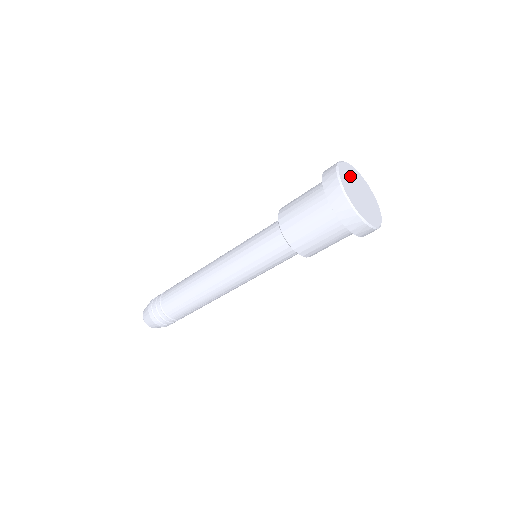
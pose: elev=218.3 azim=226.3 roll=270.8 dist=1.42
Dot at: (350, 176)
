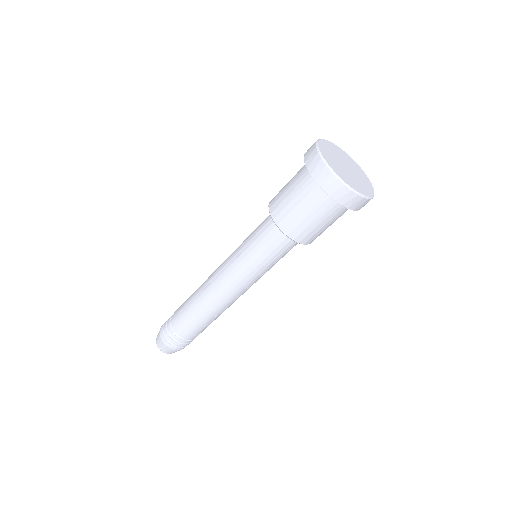
Dot at: (332, 159)
